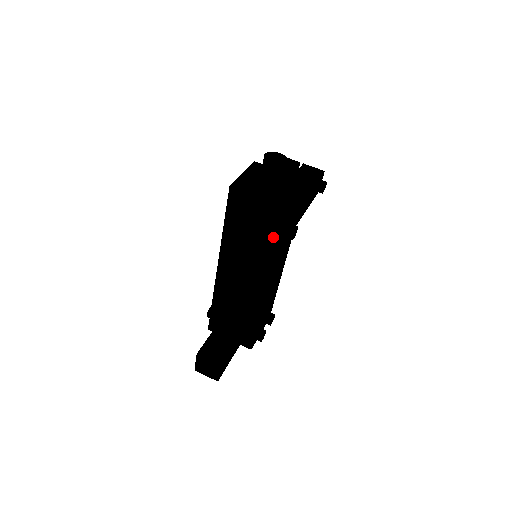
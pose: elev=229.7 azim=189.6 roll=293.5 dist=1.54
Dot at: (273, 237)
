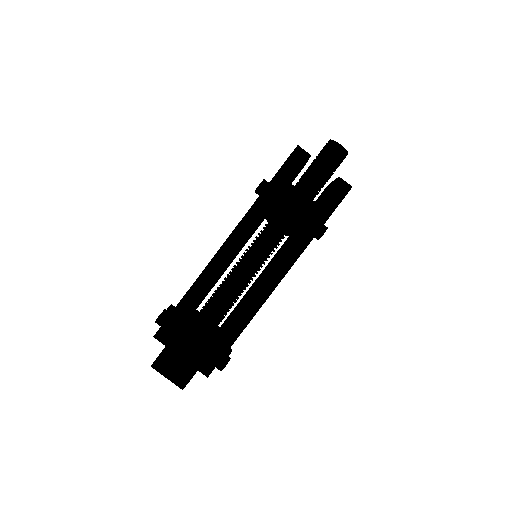
Dot at: (320, 216)
